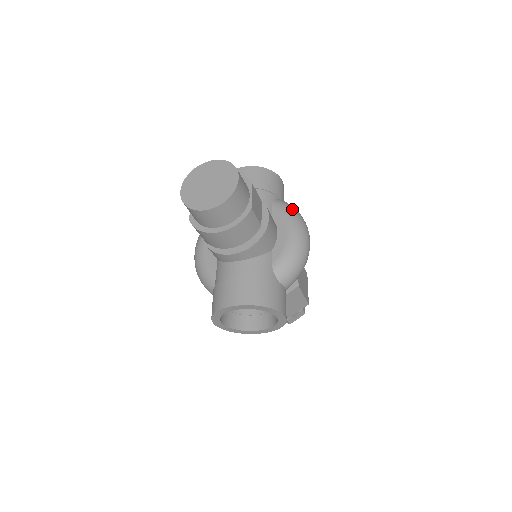
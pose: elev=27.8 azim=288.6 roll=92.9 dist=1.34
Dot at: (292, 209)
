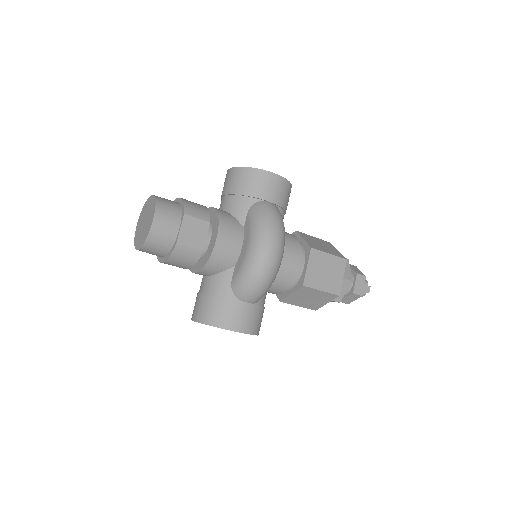
Dot at: (261, 217)
